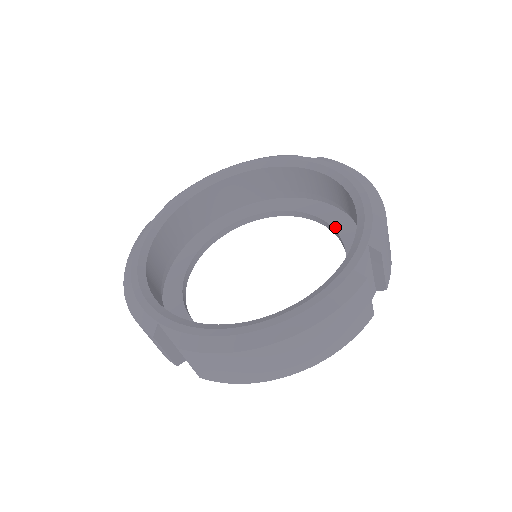
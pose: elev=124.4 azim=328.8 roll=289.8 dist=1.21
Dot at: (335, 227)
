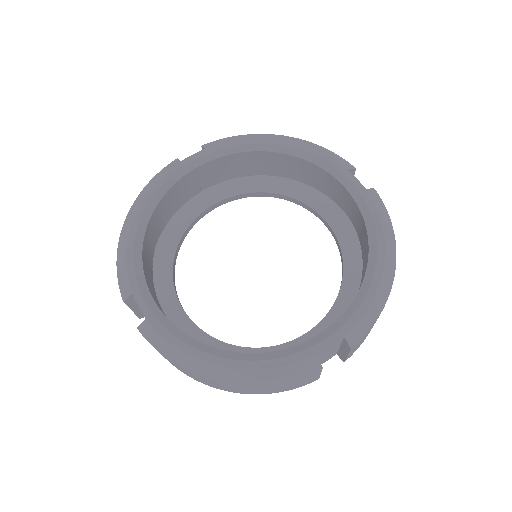
Dot at: (345, 263)
